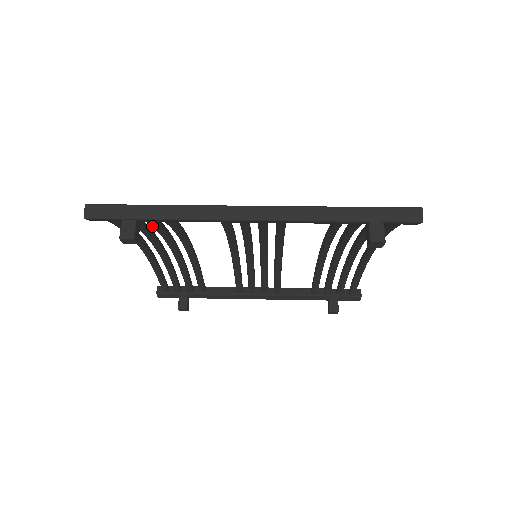
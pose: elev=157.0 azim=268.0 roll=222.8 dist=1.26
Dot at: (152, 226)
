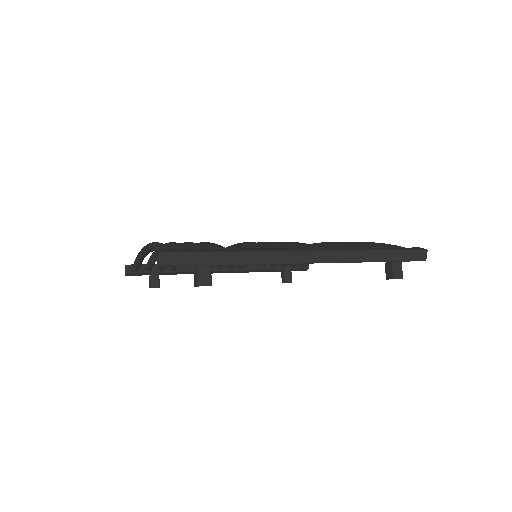
Dot at: occluded
